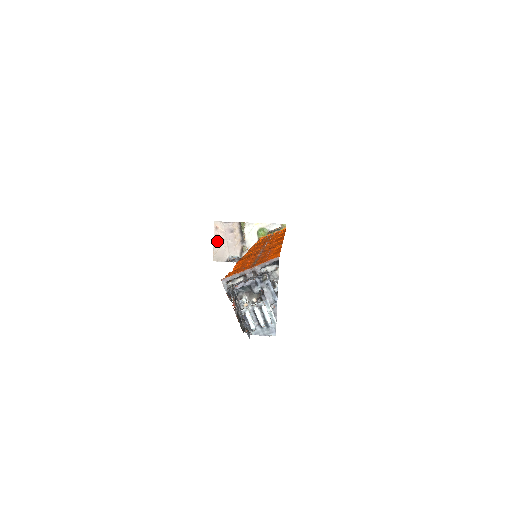
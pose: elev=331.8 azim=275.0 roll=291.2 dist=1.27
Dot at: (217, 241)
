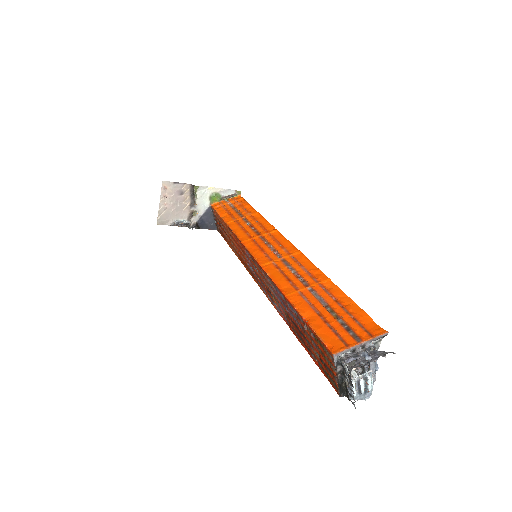
Dot at: (163, 203)
